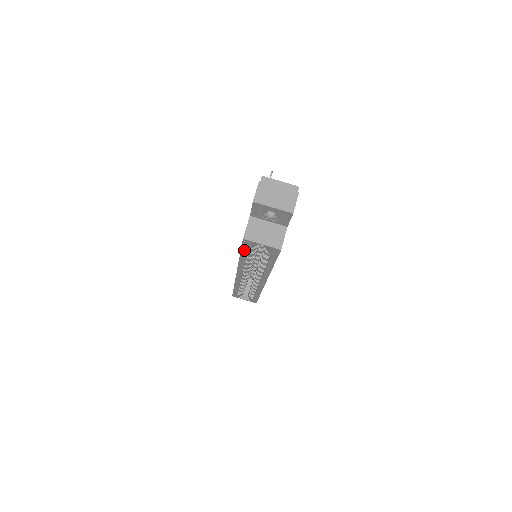
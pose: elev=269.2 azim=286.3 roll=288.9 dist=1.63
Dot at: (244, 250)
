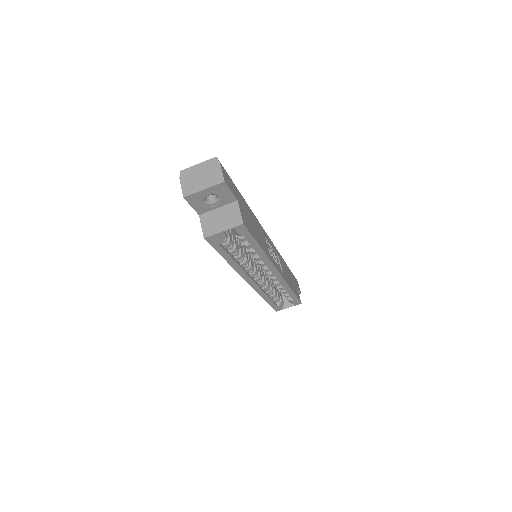
Dot at: (220, 251)
